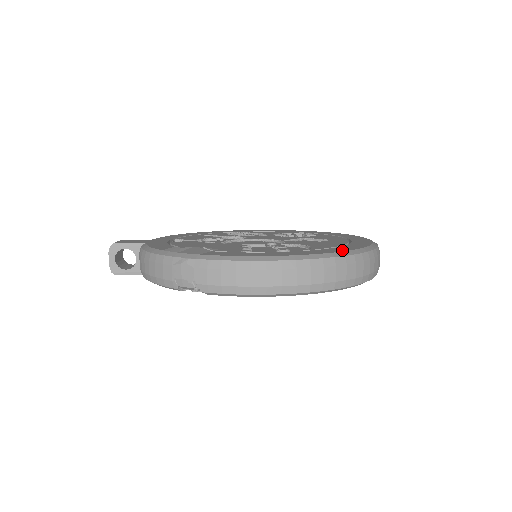
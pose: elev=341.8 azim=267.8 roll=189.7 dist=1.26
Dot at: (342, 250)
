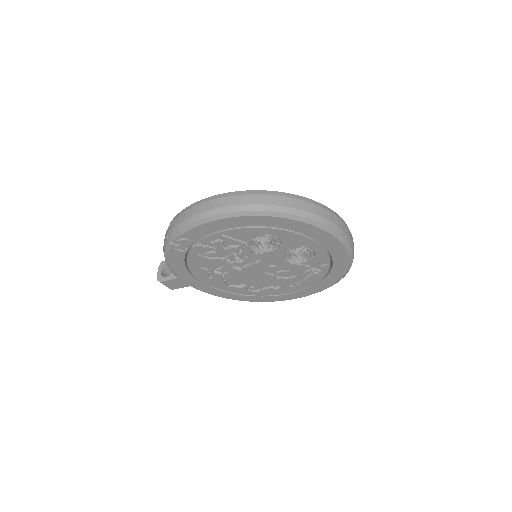
Dot at: occluded
